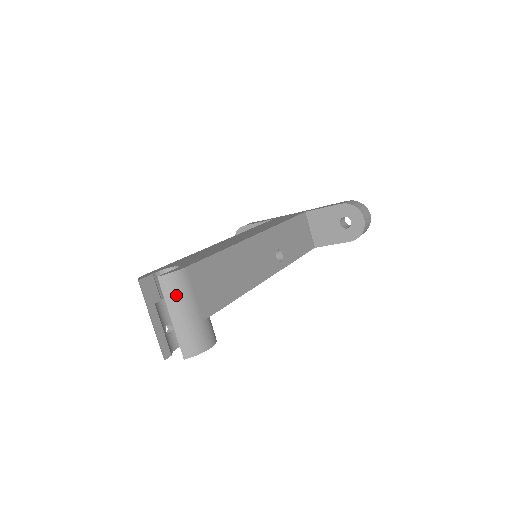
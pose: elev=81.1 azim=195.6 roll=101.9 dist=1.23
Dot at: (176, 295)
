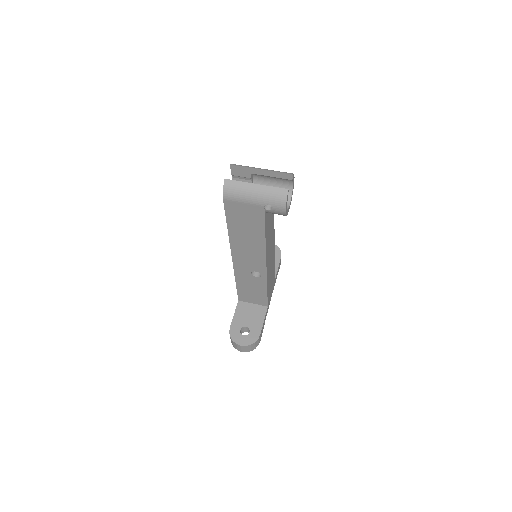
Dot at: occluded
